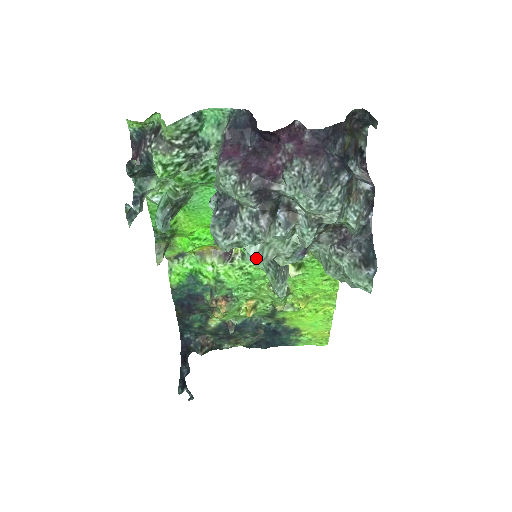
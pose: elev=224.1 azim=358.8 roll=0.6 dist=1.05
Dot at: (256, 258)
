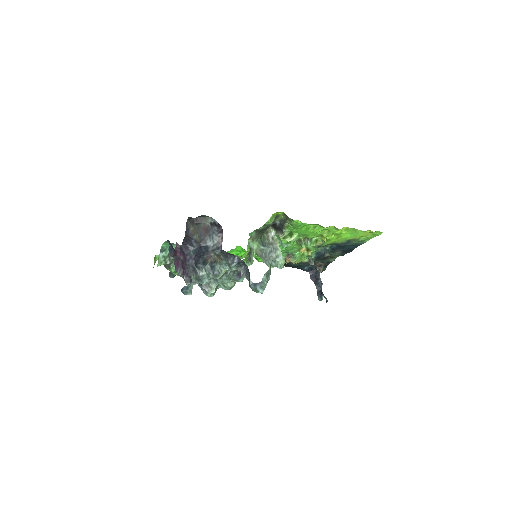
Dot at: (227, 289)
